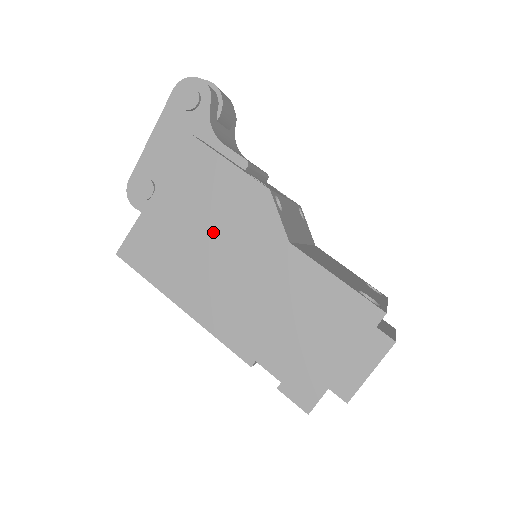
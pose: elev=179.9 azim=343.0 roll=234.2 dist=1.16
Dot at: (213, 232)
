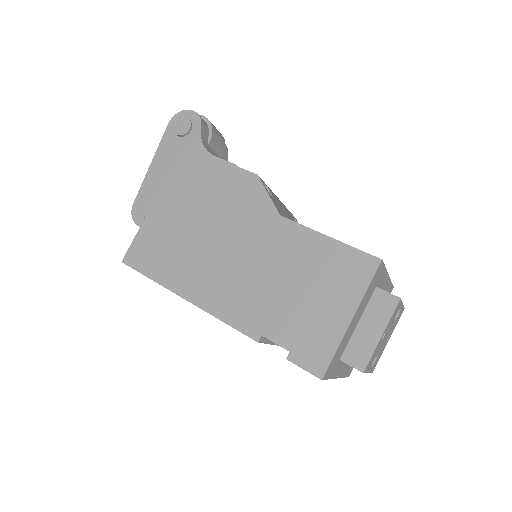
Dot at: (210, 222)
